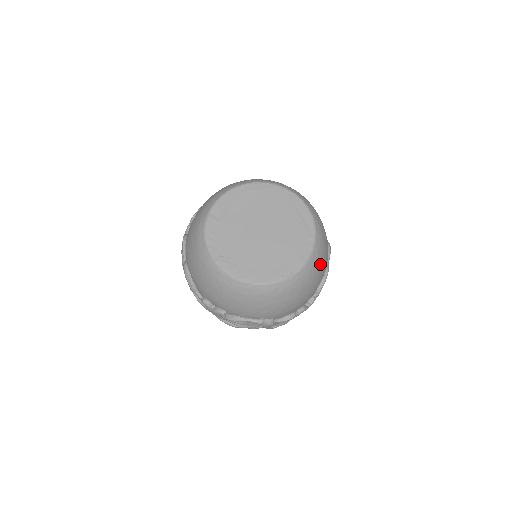
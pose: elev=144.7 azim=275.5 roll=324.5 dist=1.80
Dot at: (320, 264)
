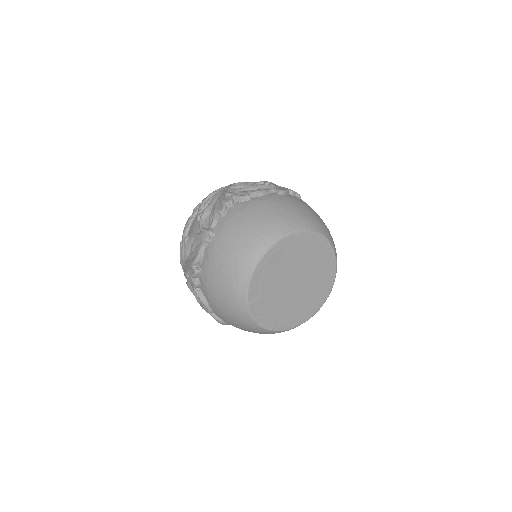
Dot at: occluded
